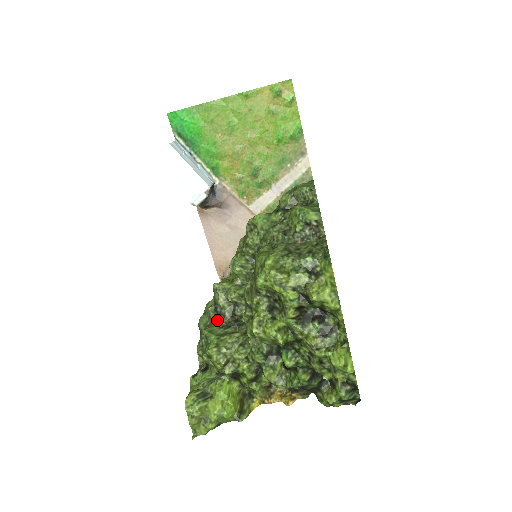
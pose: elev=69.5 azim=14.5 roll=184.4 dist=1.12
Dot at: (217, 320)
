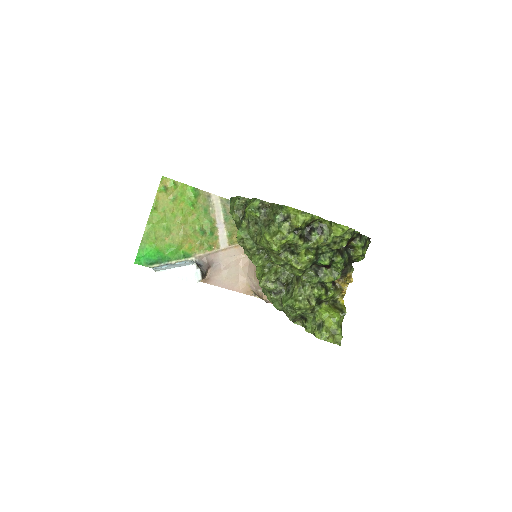
Dot at: (281, 296)
